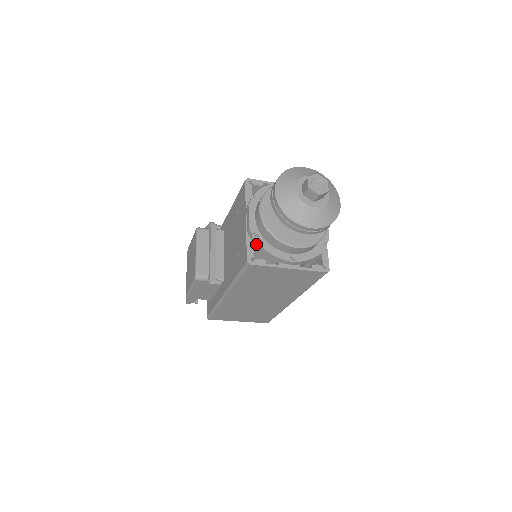
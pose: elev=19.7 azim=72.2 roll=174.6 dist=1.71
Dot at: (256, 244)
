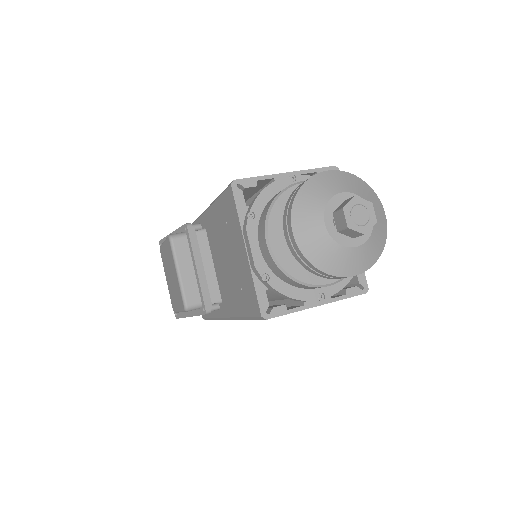
Dot at: (269, 287)
